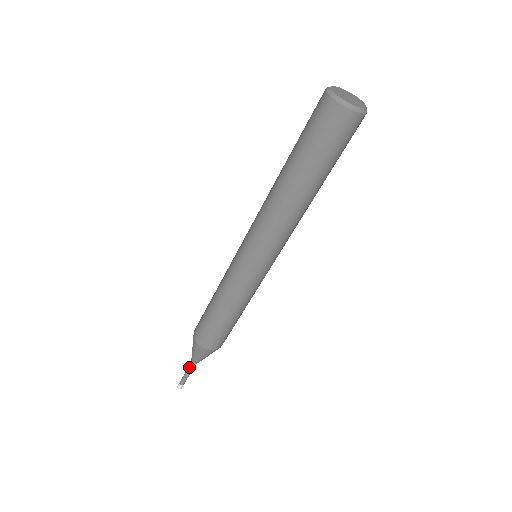
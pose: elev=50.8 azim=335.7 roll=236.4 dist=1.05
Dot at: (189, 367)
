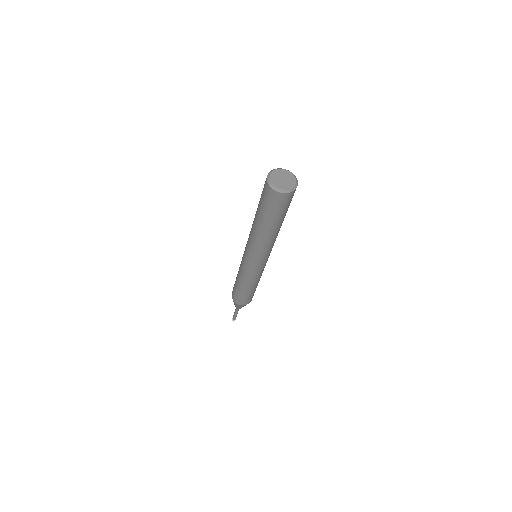
Dot at: (235, 310)
